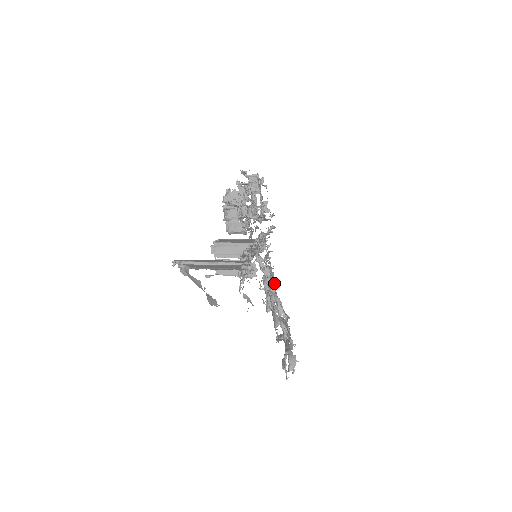
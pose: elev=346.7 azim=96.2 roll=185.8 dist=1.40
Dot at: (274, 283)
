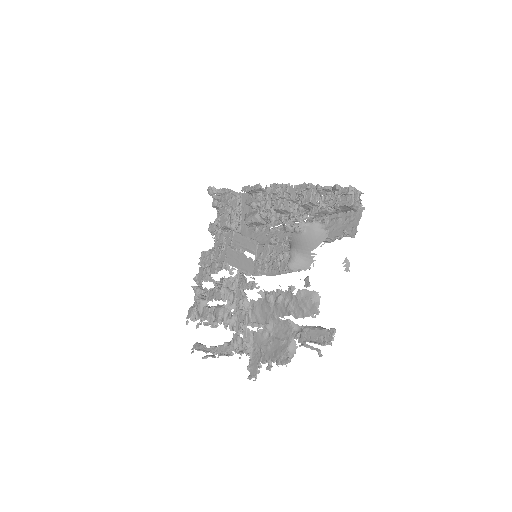
Dot at: (235, 293)
